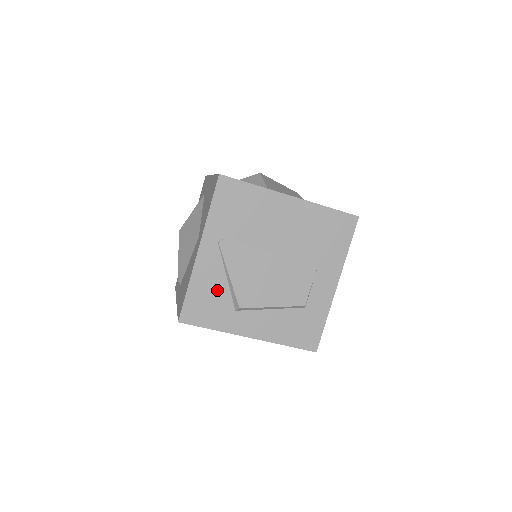
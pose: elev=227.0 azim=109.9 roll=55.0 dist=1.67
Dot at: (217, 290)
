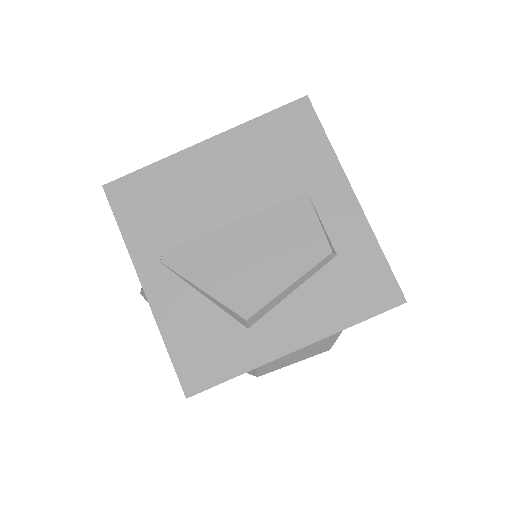
Dot at: (203, 320)
